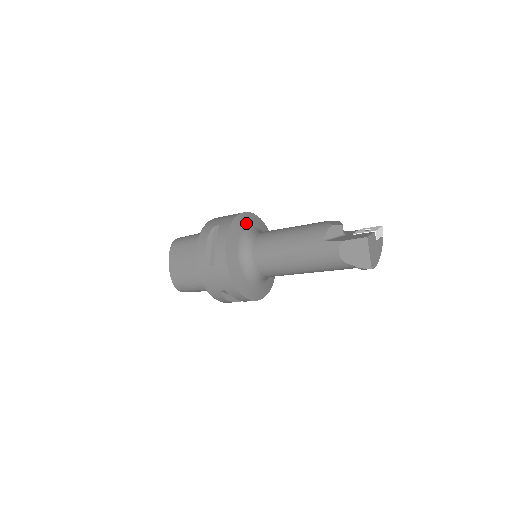
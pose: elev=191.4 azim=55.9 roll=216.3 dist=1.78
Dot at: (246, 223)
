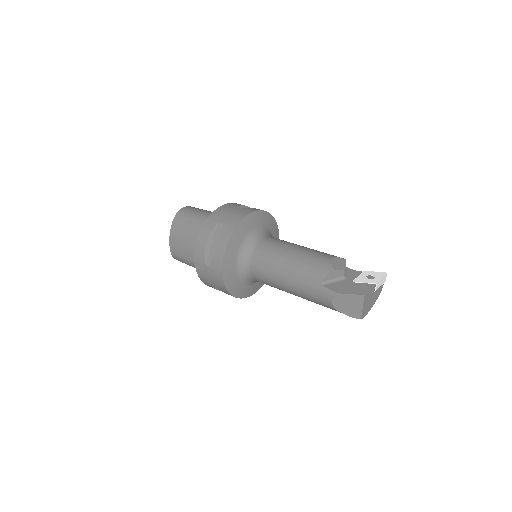
Dot at: (252, 225)
